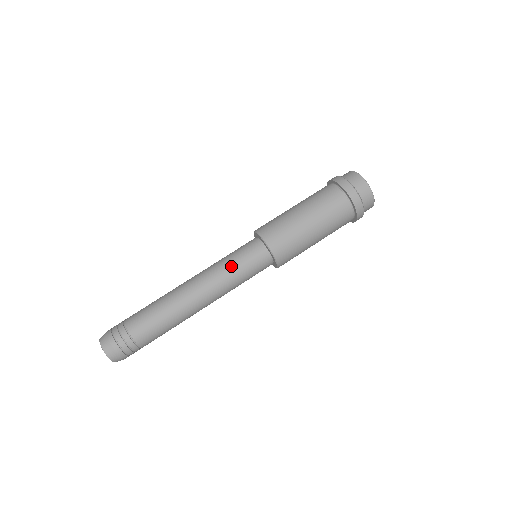
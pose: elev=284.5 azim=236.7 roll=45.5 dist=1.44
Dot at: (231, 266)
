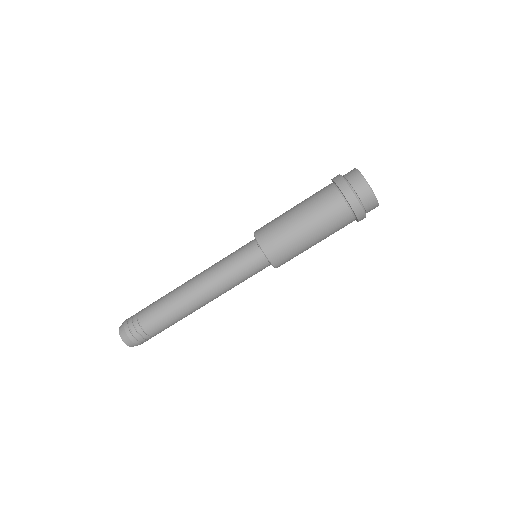
Dot at: (228, 267)
